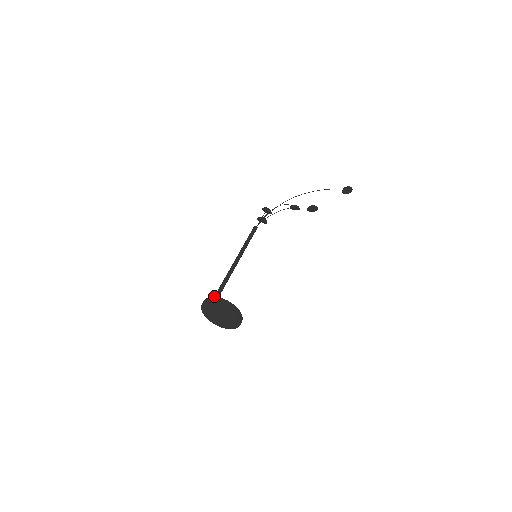
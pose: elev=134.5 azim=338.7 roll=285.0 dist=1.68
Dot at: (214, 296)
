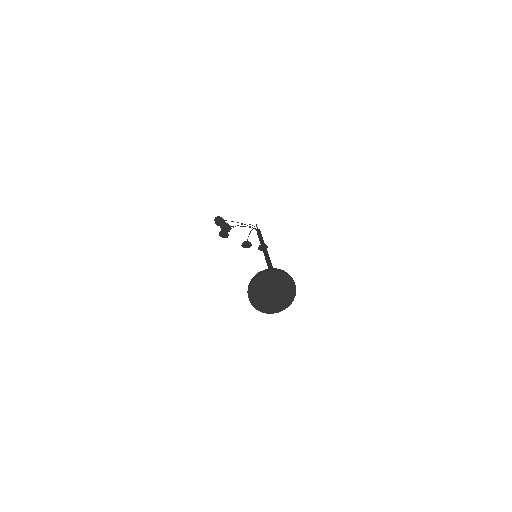
Dot at: occluded
